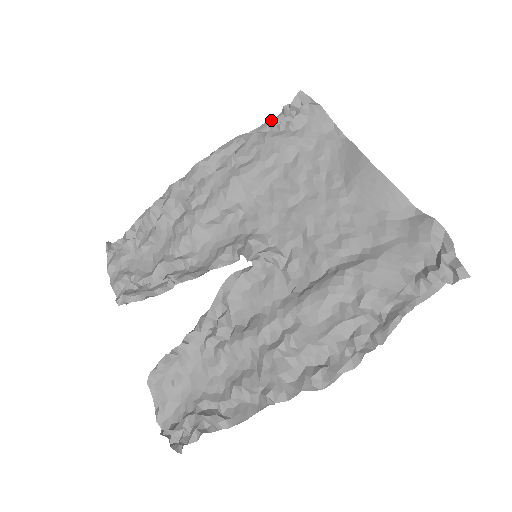
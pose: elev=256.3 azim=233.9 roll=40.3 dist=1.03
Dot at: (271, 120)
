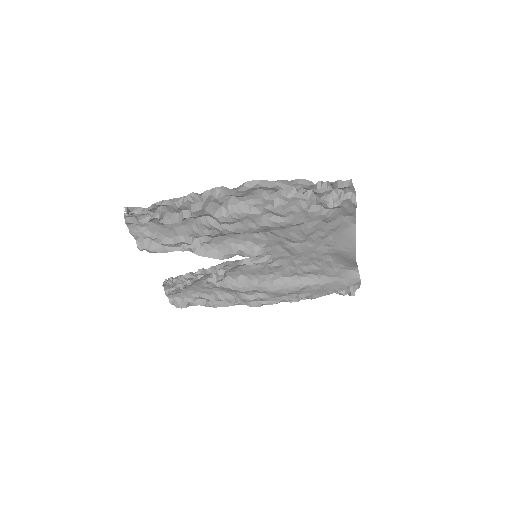
Dot at: (315, 185)
